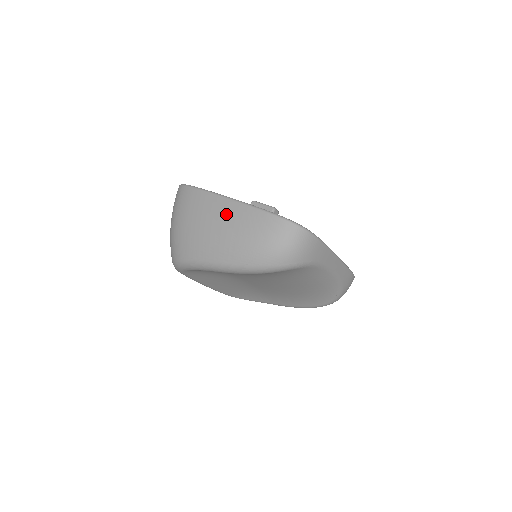
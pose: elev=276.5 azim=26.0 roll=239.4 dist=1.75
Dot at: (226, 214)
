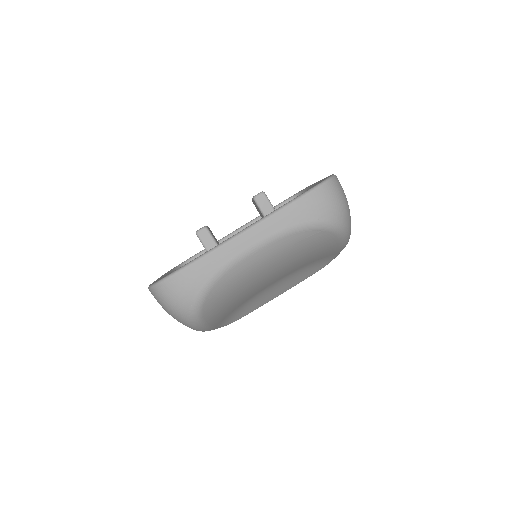
Dot at: occluded
